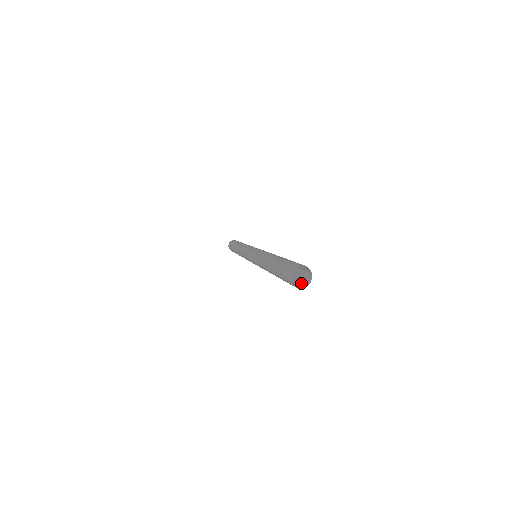
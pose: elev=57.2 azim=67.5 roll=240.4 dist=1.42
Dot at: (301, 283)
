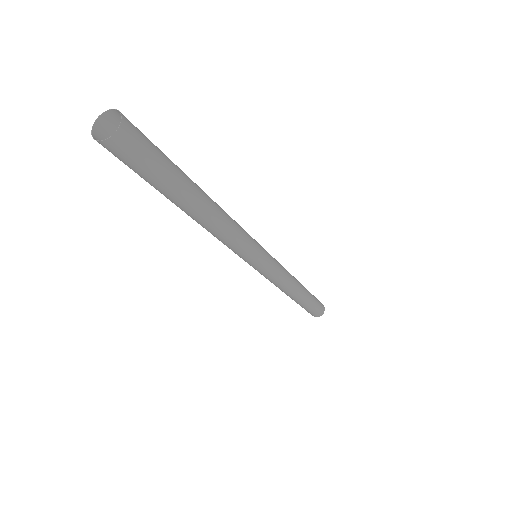
Dot at: (137, 143)
